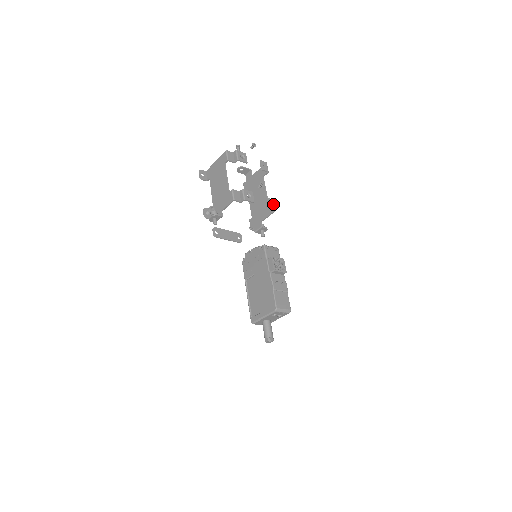
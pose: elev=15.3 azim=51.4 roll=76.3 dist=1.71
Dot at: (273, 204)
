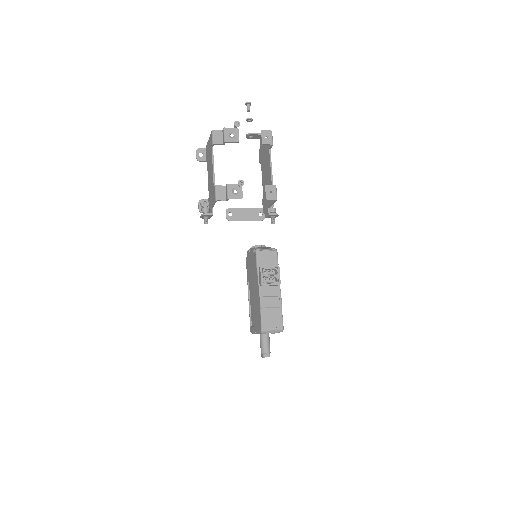
Dot at: (273, 192)
